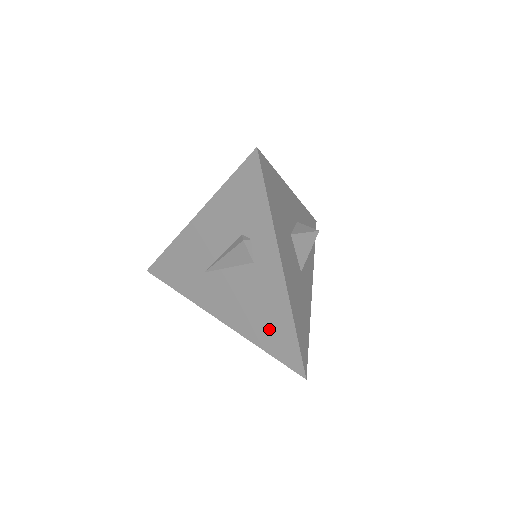
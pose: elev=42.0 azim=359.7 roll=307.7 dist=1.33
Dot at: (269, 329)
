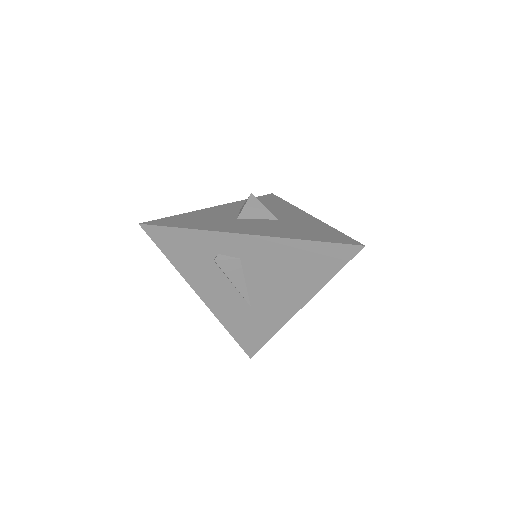
Dot at: (308, 266)
